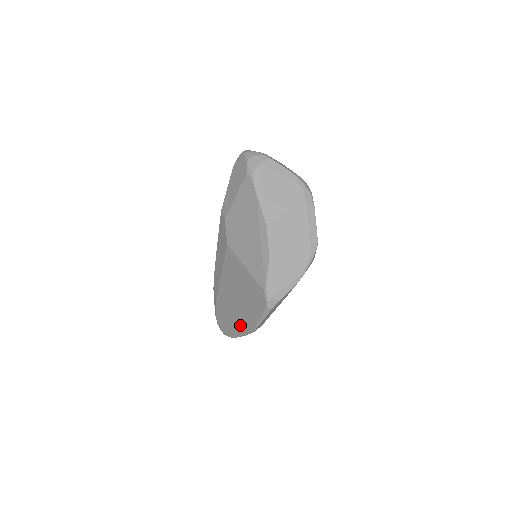
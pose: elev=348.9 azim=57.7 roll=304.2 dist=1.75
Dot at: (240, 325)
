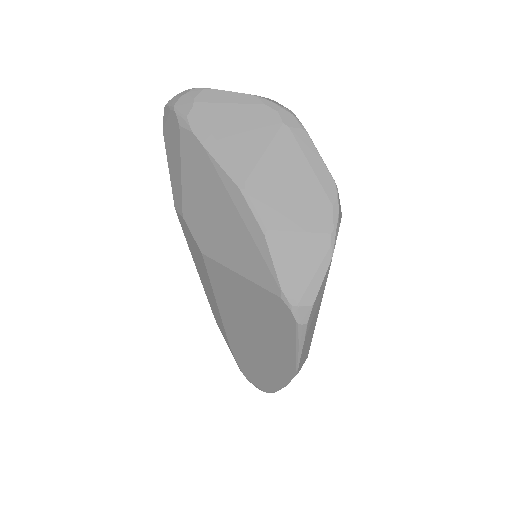
Dot at: (274, 369)
